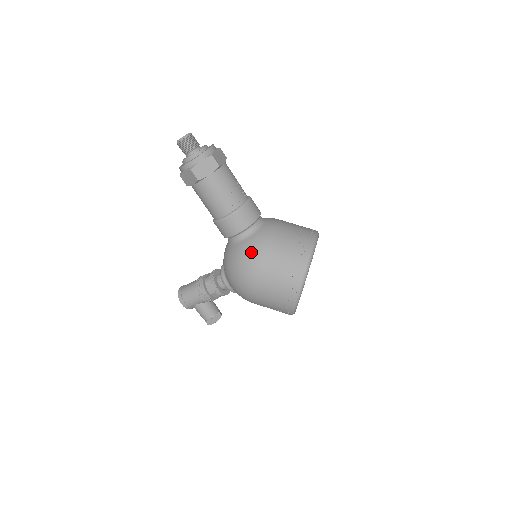
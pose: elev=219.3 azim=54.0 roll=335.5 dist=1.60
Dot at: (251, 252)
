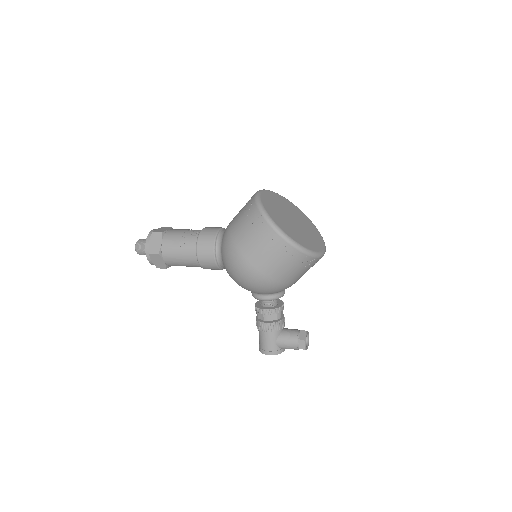
Dot at: (226, 250)
